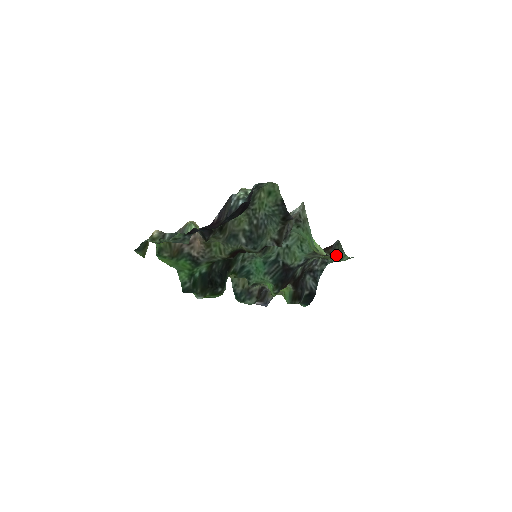
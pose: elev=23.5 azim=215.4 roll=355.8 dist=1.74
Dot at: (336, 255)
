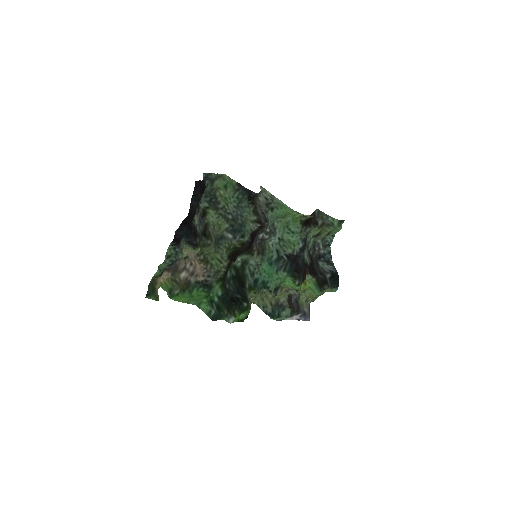
Dot at: (325, 223)
